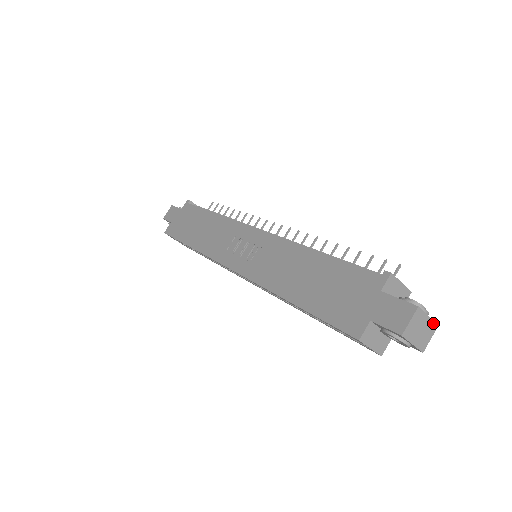
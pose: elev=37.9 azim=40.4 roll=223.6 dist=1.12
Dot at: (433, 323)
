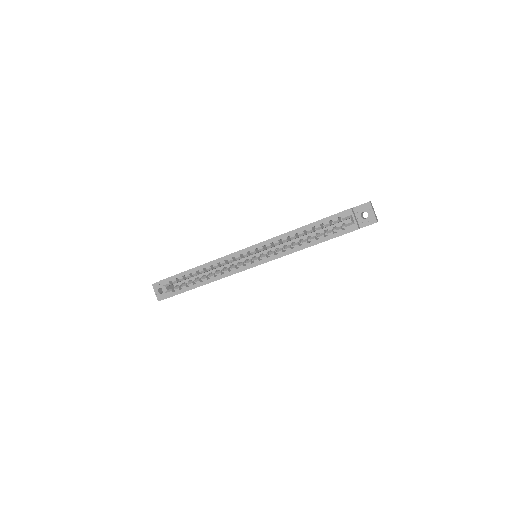
Dot at: occluded
